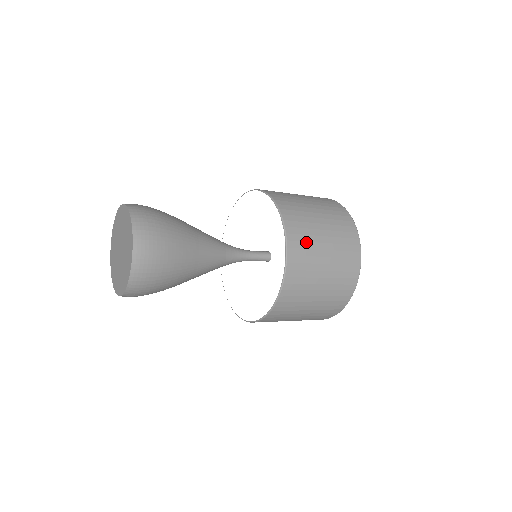
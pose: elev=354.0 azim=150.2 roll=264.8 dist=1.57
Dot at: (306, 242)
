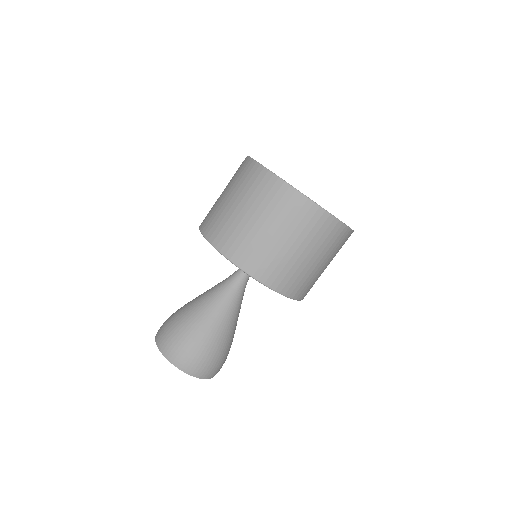
Dot at: (228, 230)
